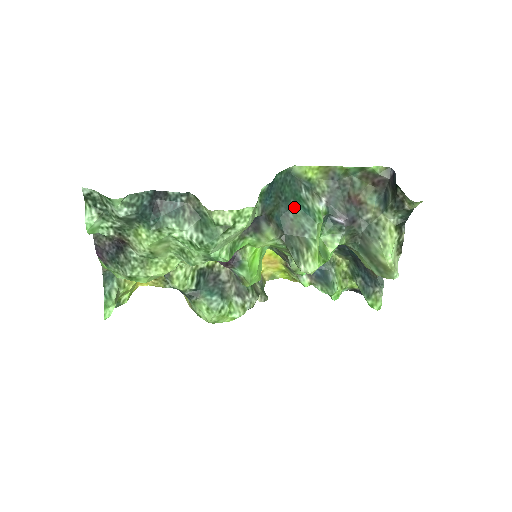
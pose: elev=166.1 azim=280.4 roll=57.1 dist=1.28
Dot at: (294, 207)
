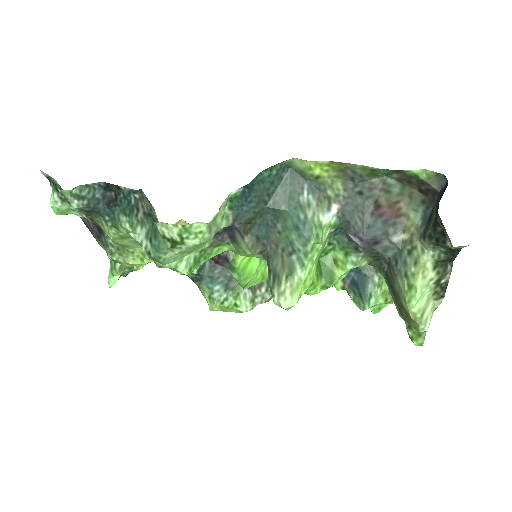
Dot at: (285, 216)
